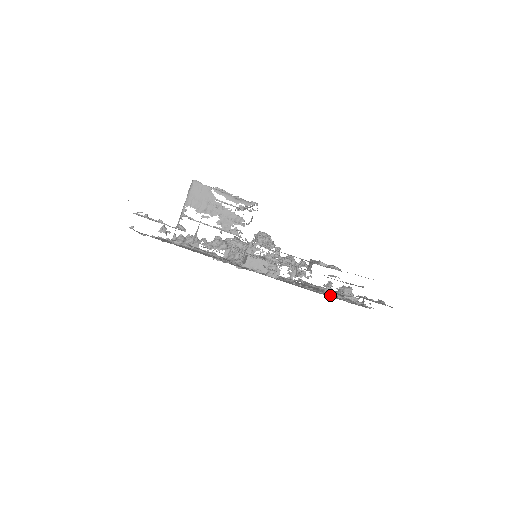
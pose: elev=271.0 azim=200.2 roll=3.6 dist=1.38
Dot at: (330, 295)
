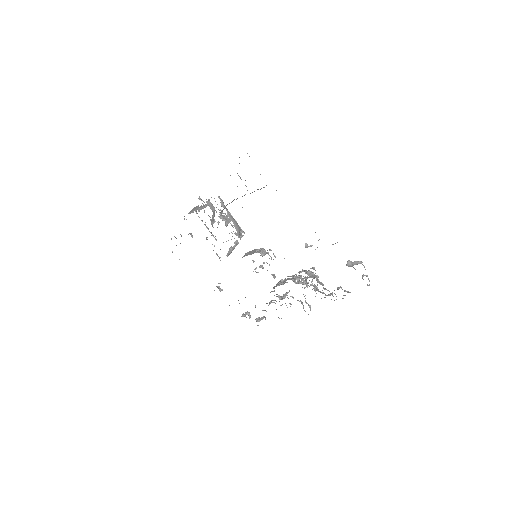
Dot at: occluded
